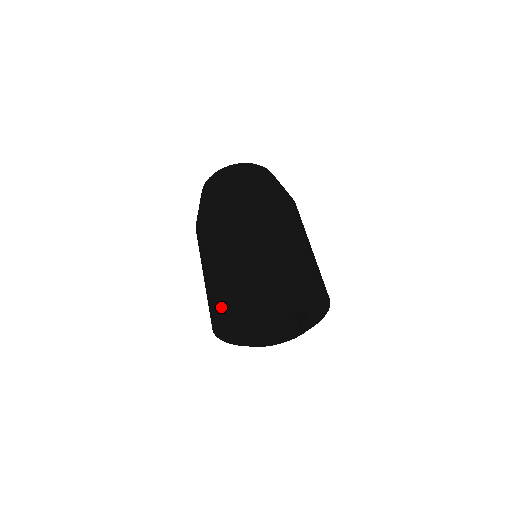
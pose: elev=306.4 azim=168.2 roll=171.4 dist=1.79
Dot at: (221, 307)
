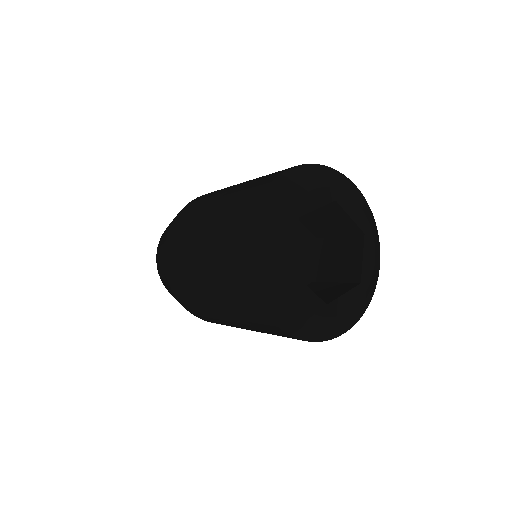
Dot at: (324, 166)
